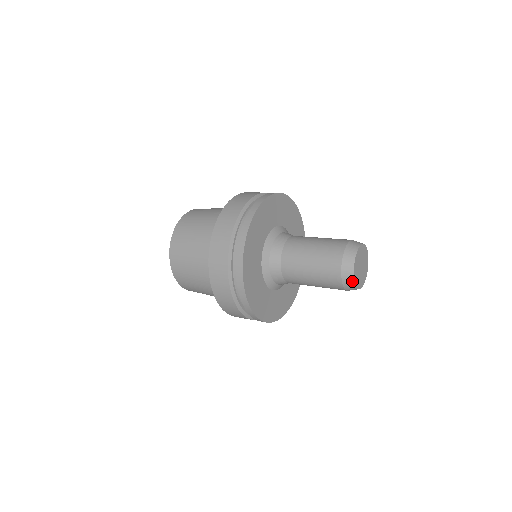
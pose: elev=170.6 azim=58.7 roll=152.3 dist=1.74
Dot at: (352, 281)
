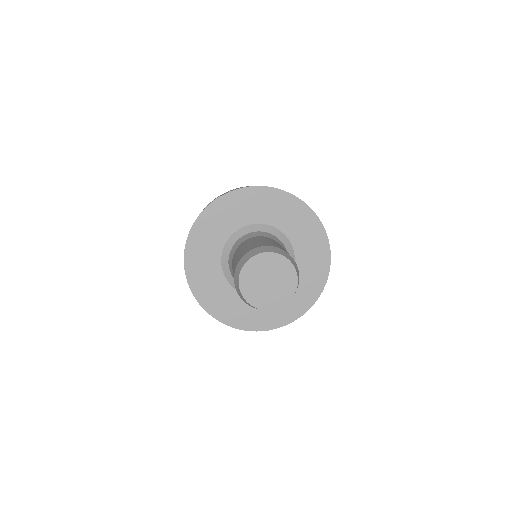
Dot at: (243, 297)
